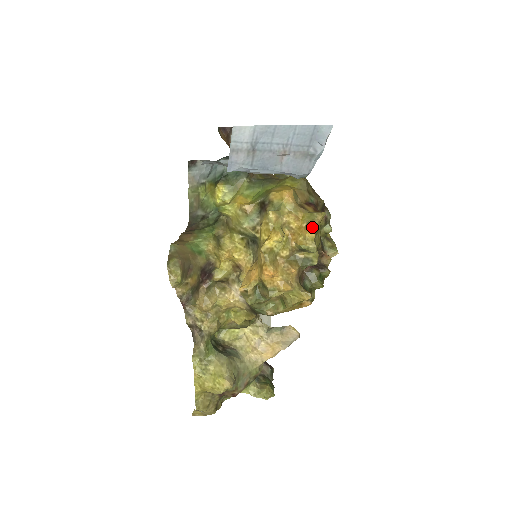
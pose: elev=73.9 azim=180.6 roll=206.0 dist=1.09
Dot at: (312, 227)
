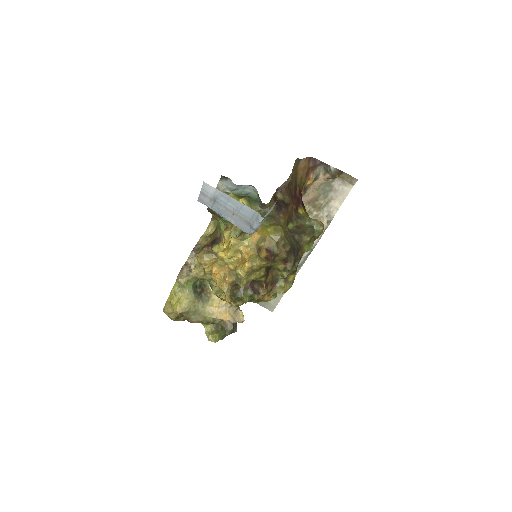
Dot at: (248, 265)
